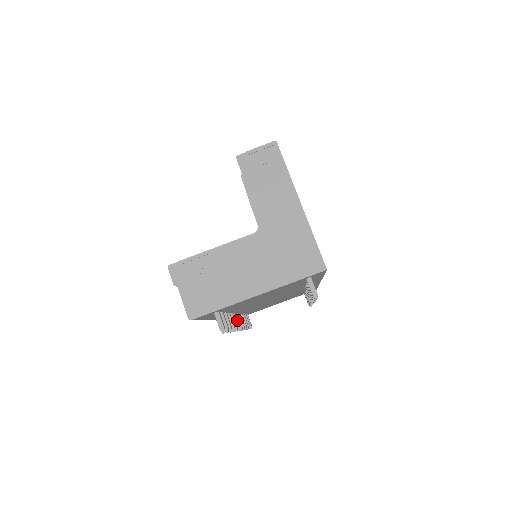
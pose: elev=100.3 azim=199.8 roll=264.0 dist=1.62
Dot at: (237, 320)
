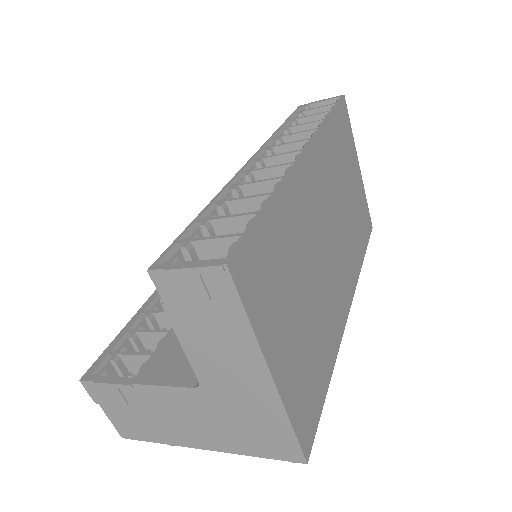
Dot at: occluded
